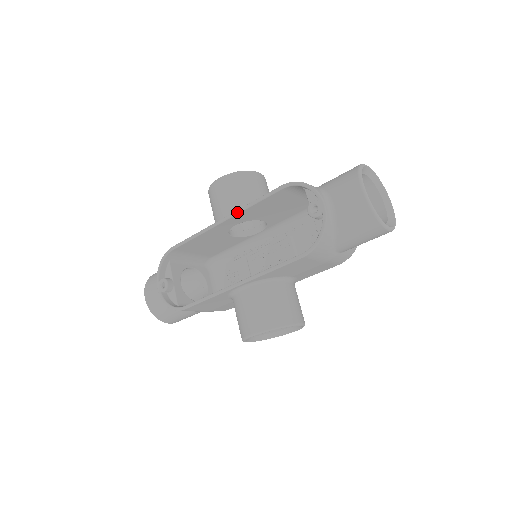
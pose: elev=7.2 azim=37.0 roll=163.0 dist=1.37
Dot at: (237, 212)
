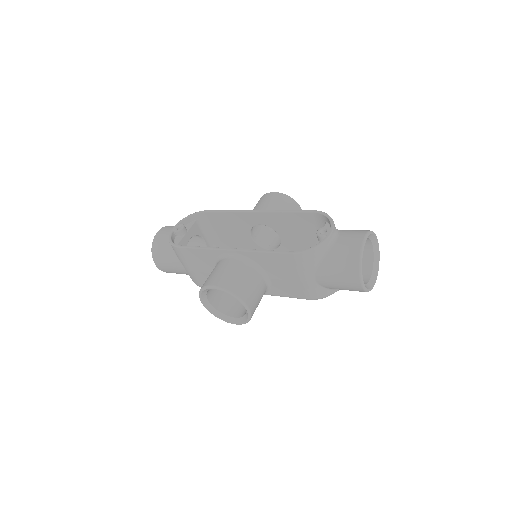
Dot at: (270, 211)
